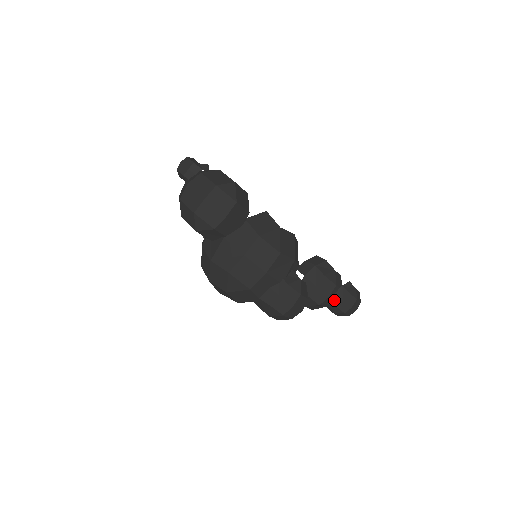
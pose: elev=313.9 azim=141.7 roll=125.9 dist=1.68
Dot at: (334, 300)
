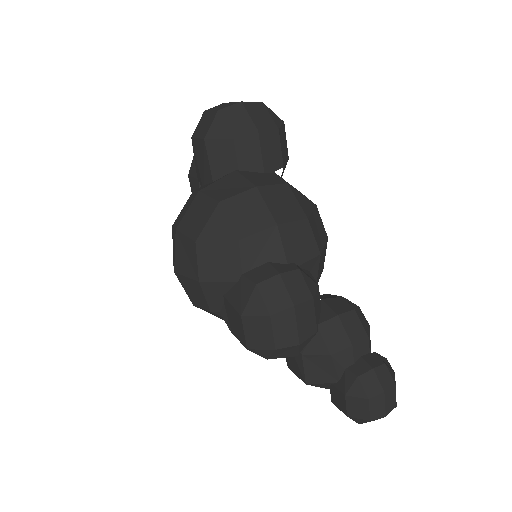
Dot at: (356, 366)
